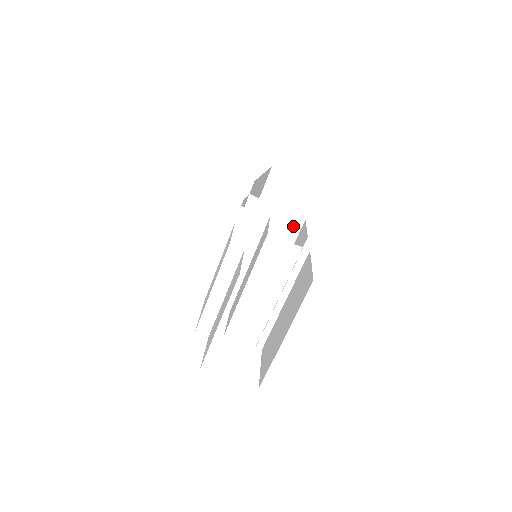
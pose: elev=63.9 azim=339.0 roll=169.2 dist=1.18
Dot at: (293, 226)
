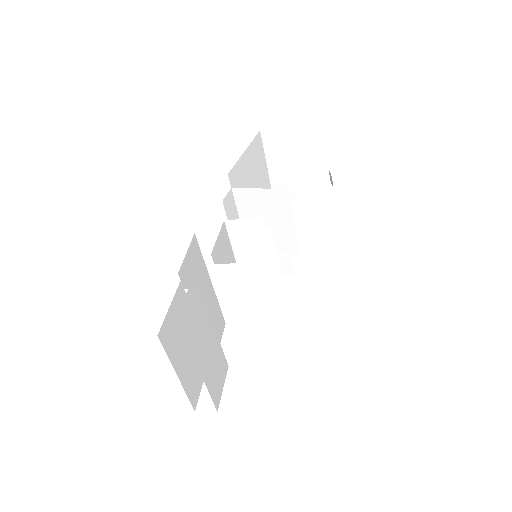
Dot at: (254, 228)
